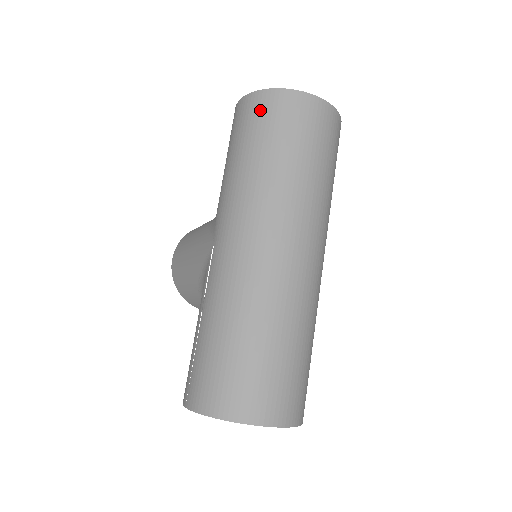
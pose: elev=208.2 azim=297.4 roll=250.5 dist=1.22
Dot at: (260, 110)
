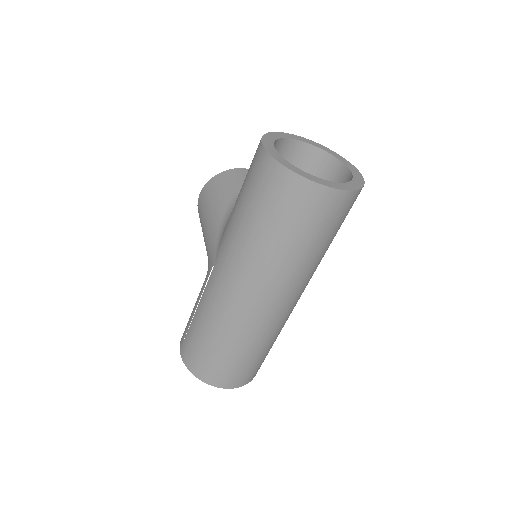
Dot at: (272, 185)
